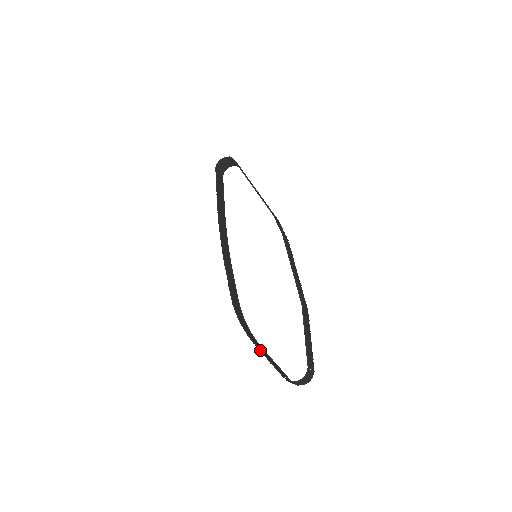
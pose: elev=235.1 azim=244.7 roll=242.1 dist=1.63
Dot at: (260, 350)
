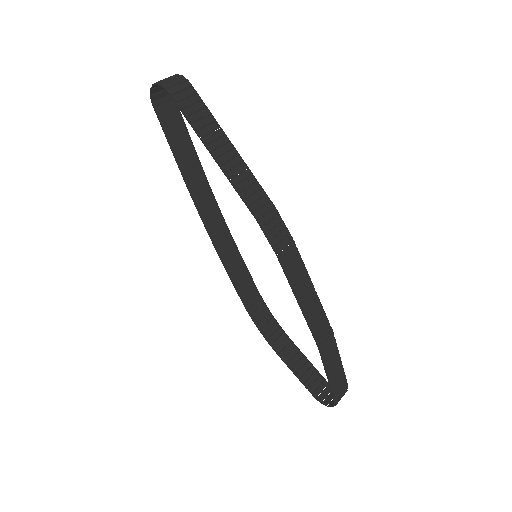
Dot at: occluded
